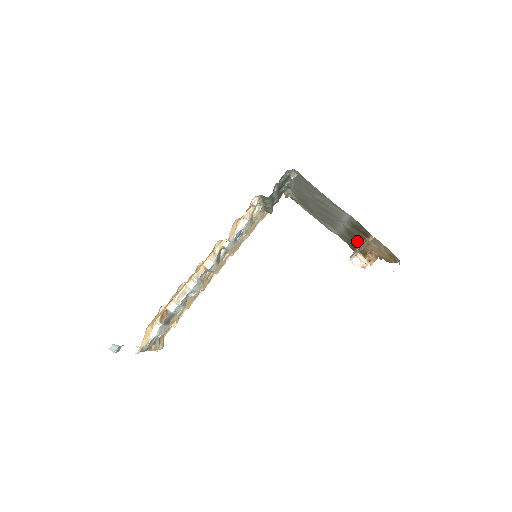
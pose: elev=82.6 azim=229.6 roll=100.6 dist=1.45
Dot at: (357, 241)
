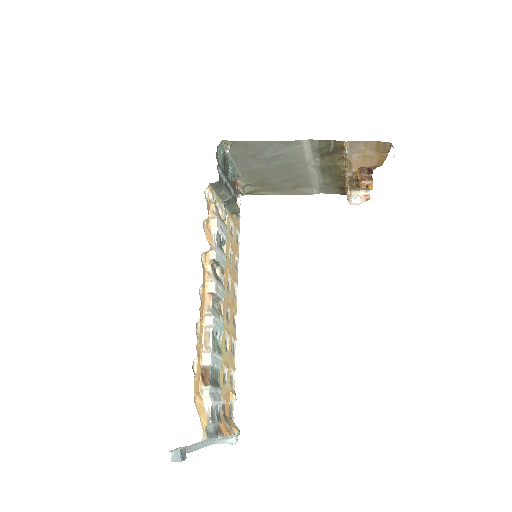
Dot at: (338, 172)
